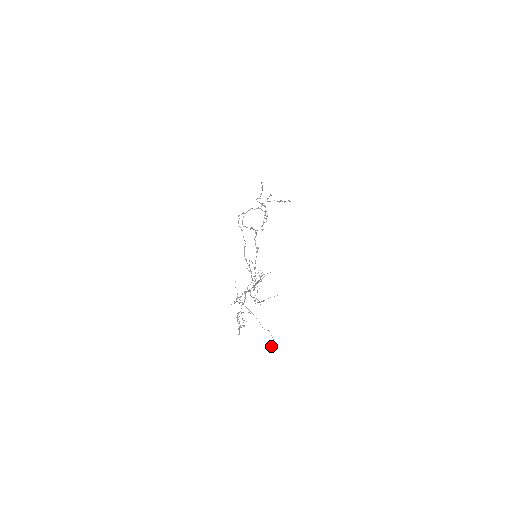
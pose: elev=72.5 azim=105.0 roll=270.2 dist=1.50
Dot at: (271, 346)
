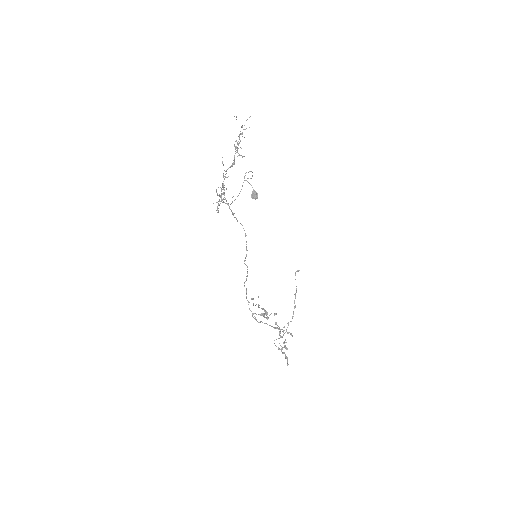
Dot at: occluded
